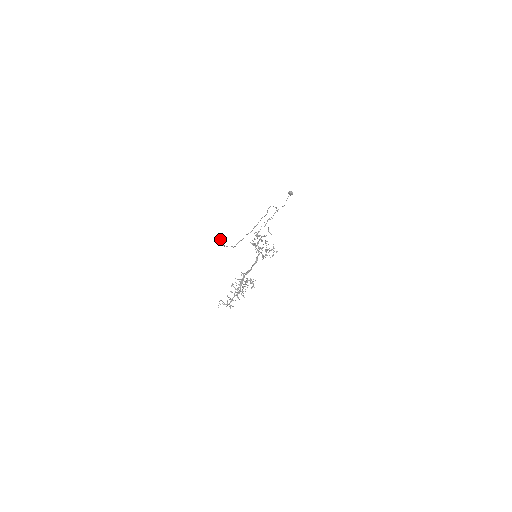
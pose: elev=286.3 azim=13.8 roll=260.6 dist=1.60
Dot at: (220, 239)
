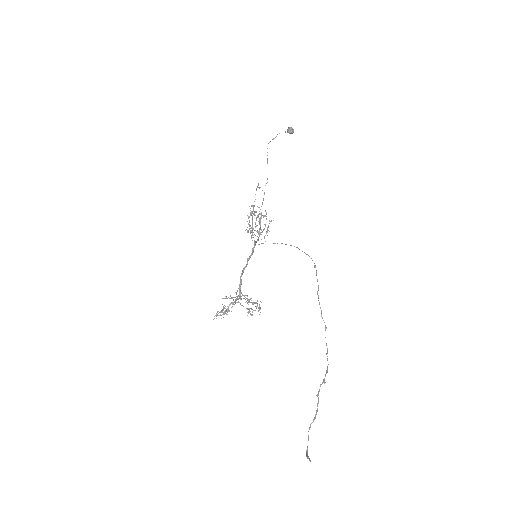
Dot at: (309, 459)
